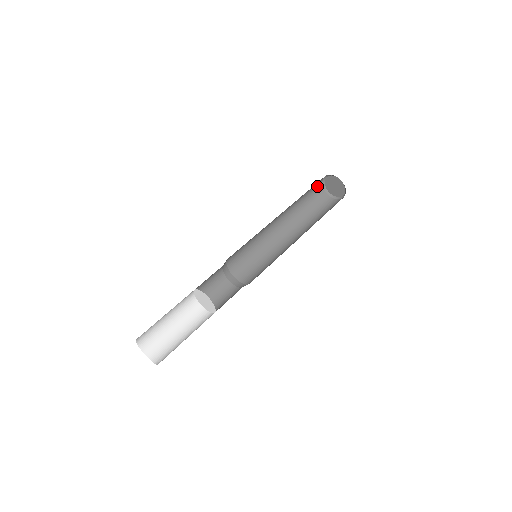
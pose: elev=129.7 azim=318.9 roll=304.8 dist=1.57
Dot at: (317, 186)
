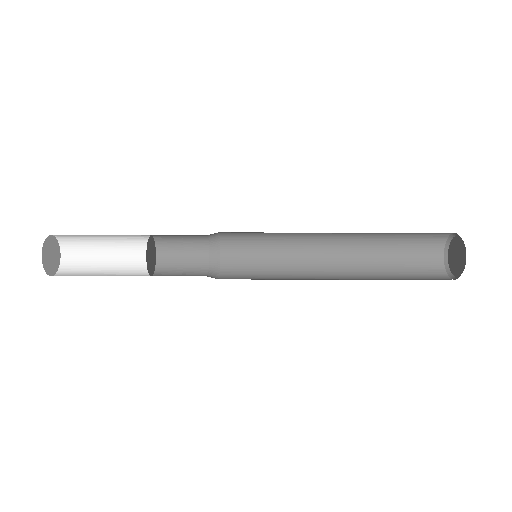
Dot at: occluded
